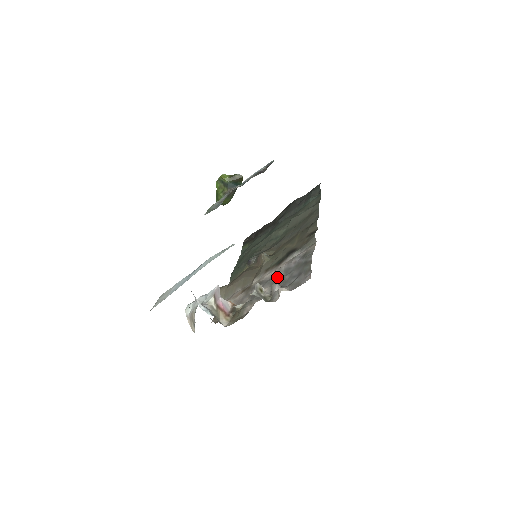
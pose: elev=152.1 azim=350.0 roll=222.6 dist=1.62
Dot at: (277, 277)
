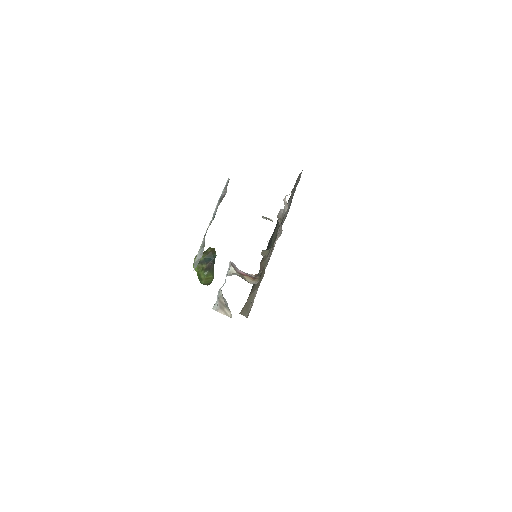
Dot at: occluded
